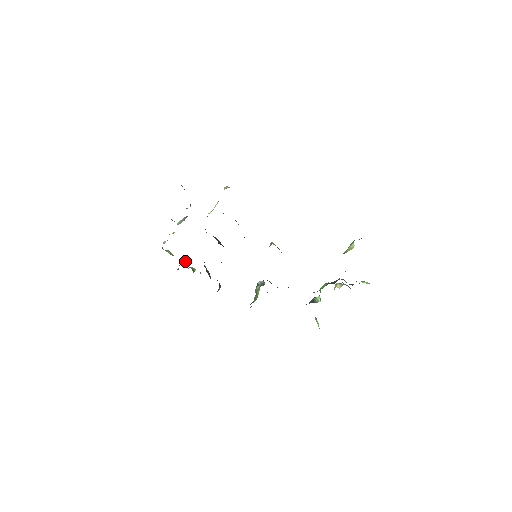
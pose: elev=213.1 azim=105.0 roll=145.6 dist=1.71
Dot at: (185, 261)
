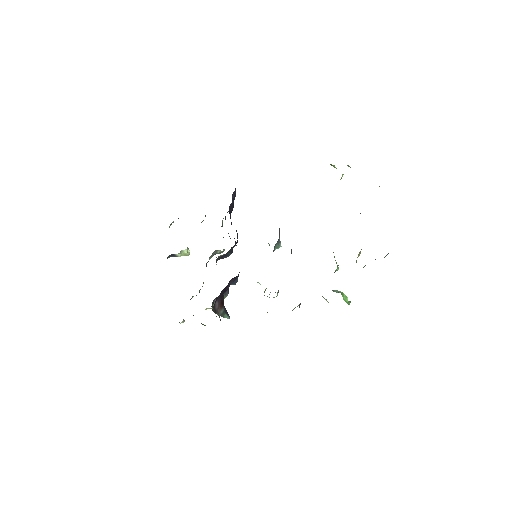
Dot at: occluded
